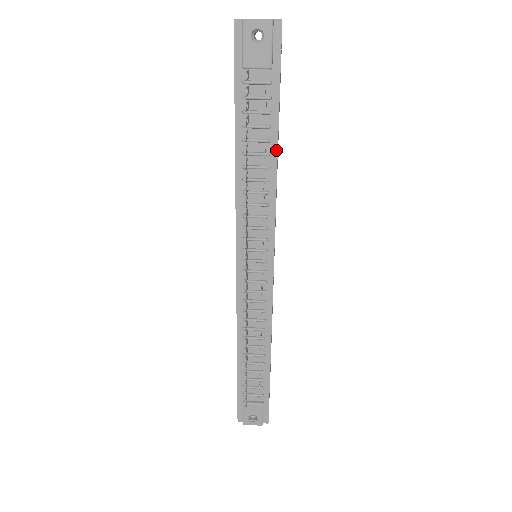
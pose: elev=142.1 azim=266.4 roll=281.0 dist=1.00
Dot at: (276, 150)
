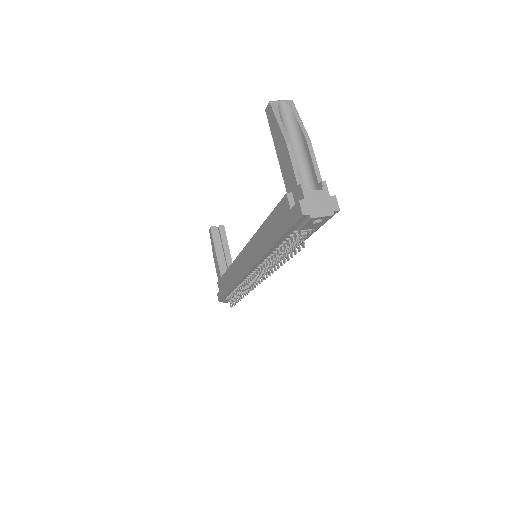
Dot at: occluded
